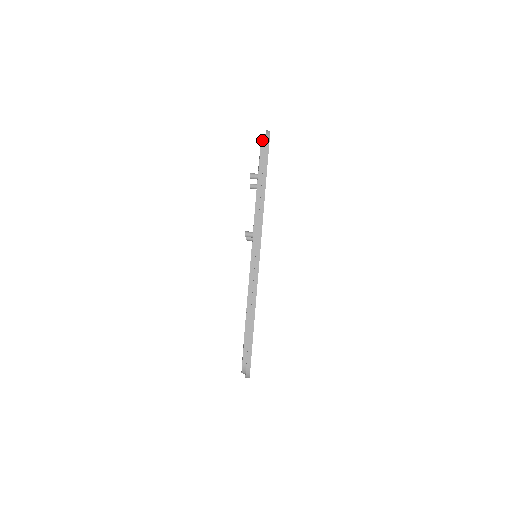
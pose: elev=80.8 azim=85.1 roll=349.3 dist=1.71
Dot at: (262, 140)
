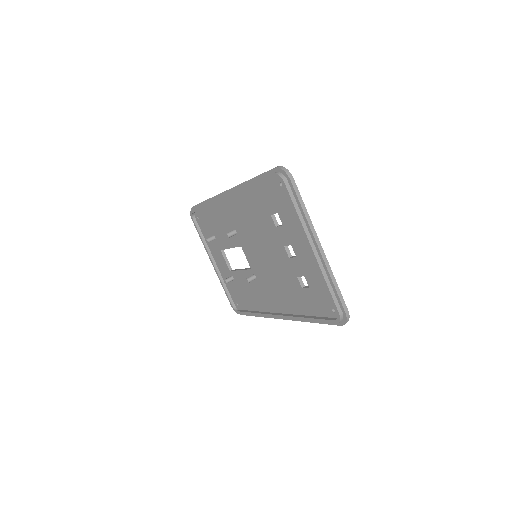
Dot at: (191, 211)
